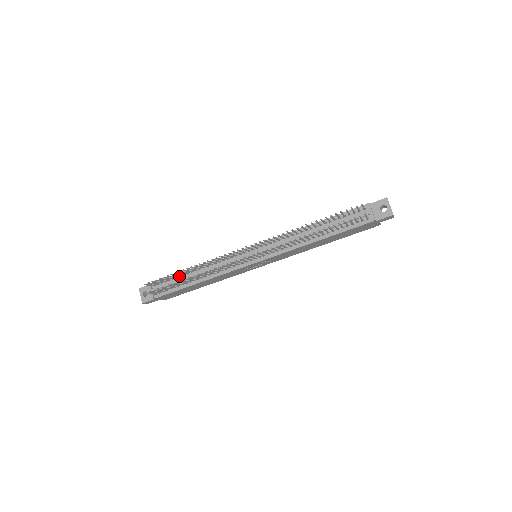
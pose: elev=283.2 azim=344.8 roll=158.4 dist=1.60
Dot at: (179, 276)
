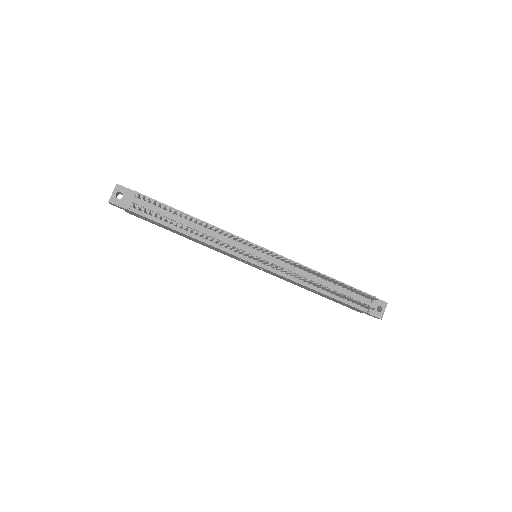
Dot at: (175, 213)
